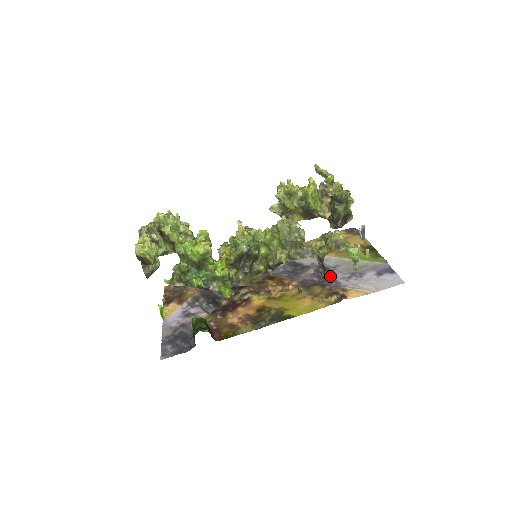
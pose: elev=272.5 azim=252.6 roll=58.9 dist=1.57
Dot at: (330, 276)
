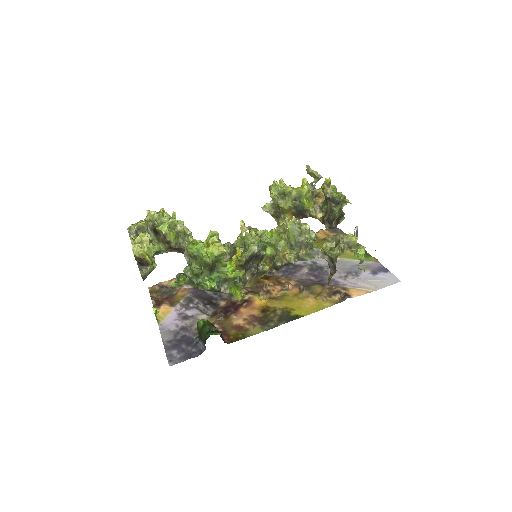
Dot at: (326, 275)
